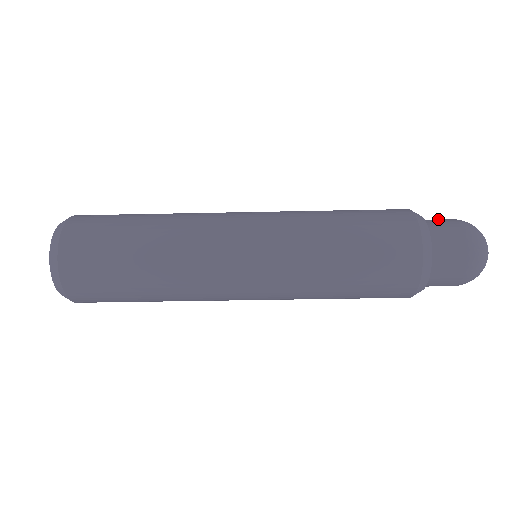
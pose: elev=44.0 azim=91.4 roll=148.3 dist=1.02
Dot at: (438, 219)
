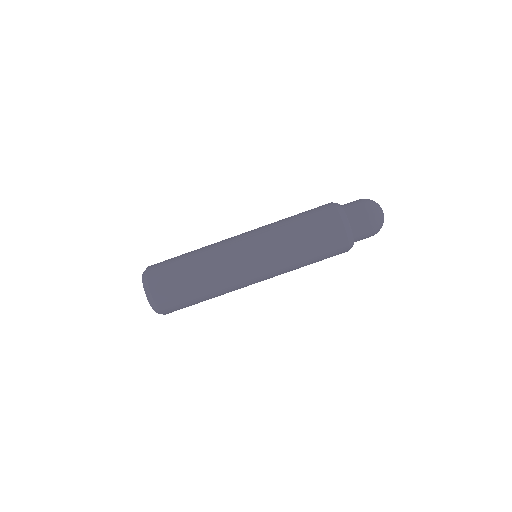
Dot at: (351, 203)
